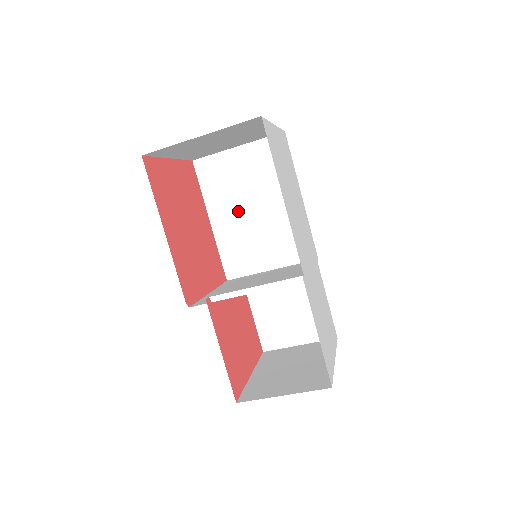
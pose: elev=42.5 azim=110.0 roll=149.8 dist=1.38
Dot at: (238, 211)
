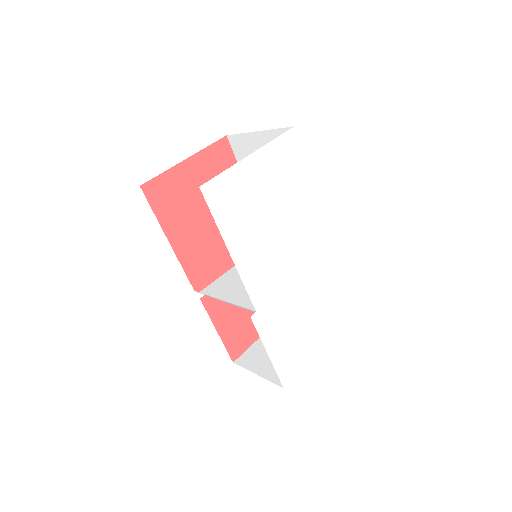
Dot at: occluded
